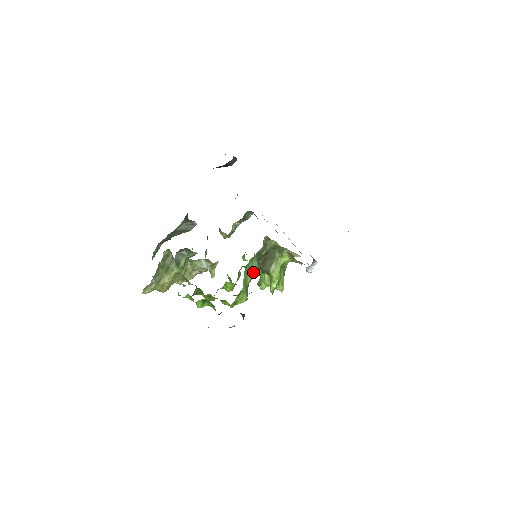
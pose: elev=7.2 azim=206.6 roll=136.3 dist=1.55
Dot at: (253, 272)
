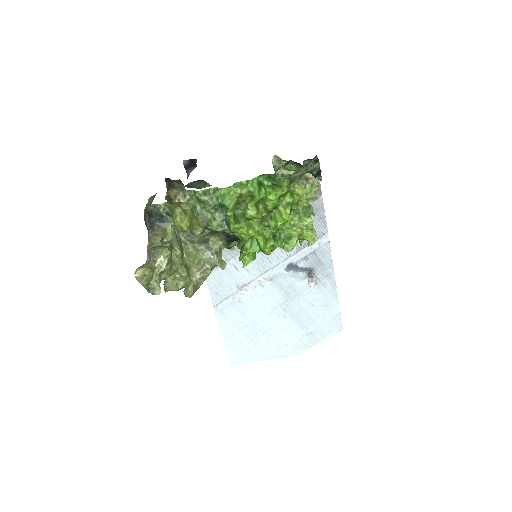
Dot at: occluded
